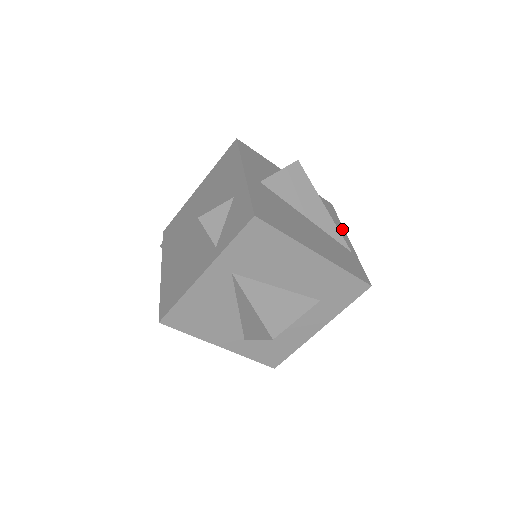
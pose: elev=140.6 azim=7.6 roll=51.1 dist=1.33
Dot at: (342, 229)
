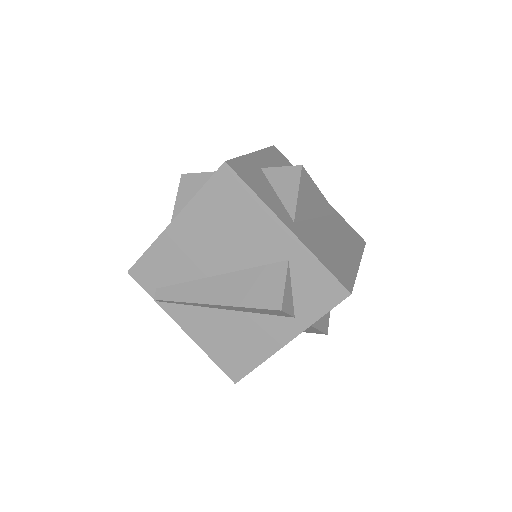
Dot at: occluded
